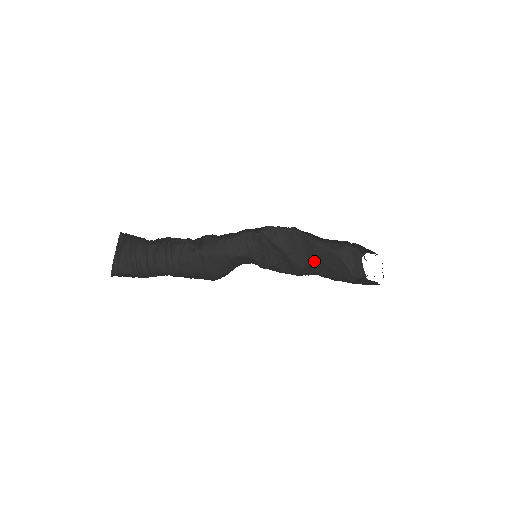
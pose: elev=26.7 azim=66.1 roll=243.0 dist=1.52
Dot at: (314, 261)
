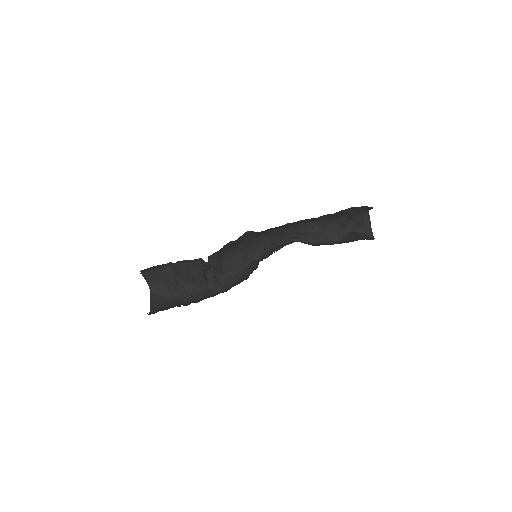
Dot at: occluded
